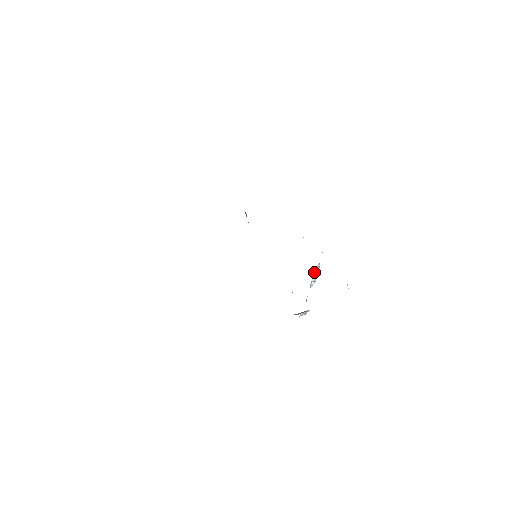
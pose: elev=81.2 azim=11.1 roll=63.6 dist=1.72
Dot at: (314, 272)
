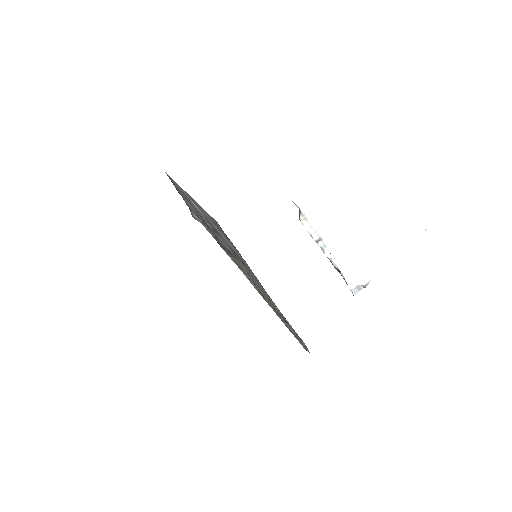
Dot at: (307, 228)
